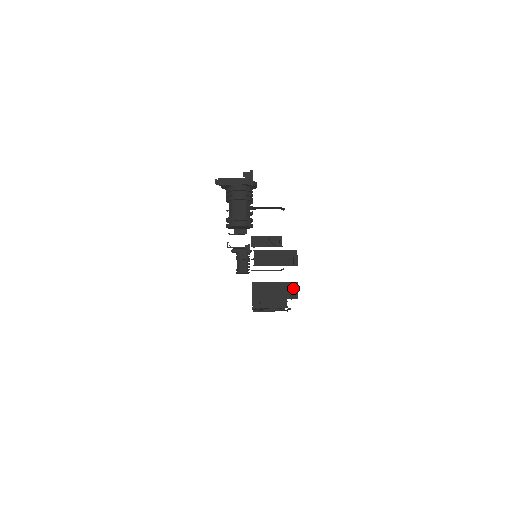
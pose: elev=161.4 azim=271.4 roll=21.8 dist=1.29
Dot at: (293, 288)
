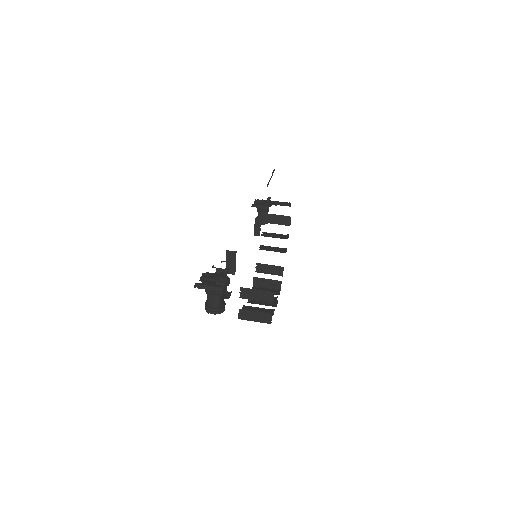
Dot at: (268, 317)
